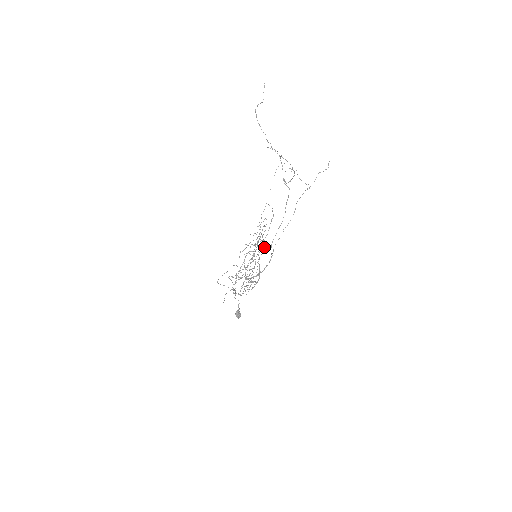
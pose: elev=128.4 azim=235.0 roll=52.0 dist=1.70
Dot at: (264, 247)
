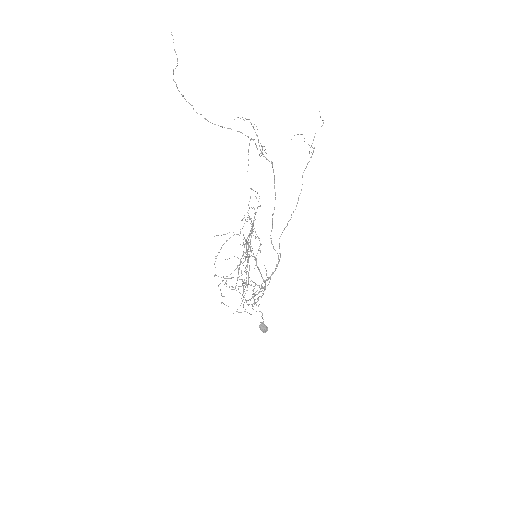
Dot at: occluded
